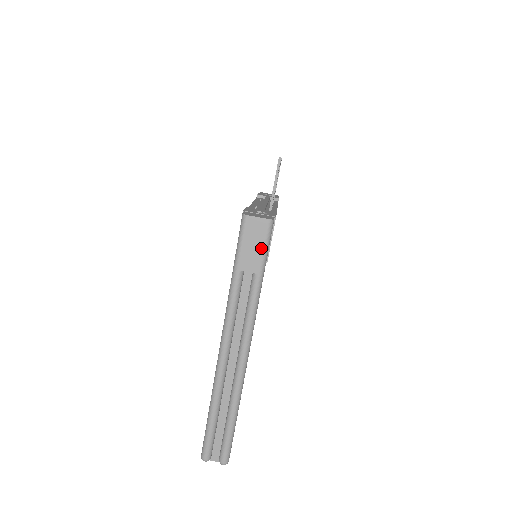
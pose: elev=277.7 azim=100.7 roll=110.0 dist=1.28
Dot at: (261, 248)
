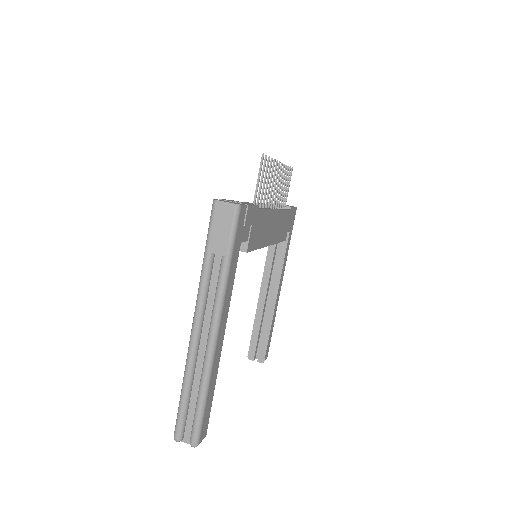
Dot at: (228, 231)
